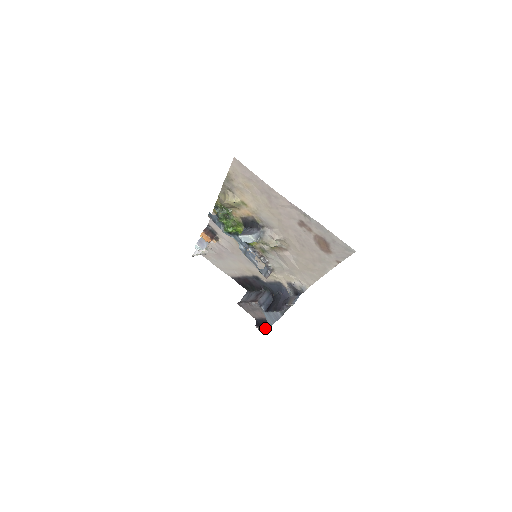
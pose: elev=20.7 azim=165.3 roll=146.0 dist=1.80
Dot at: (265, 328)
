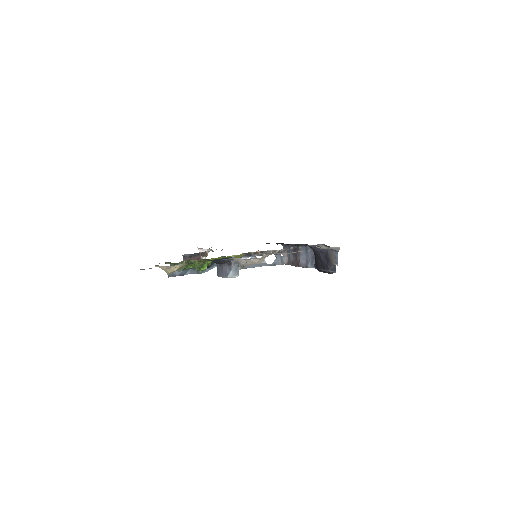
Dot at: (329, 273)
